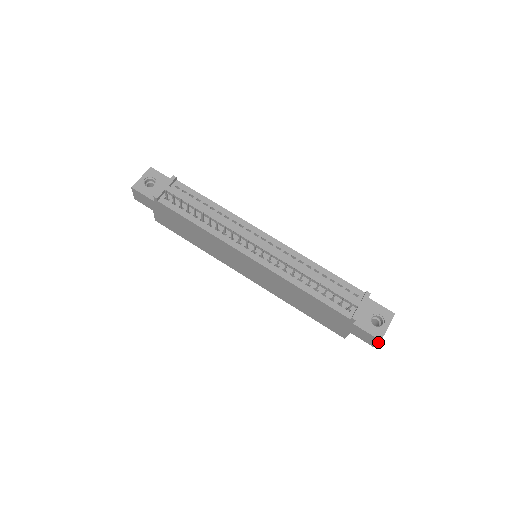
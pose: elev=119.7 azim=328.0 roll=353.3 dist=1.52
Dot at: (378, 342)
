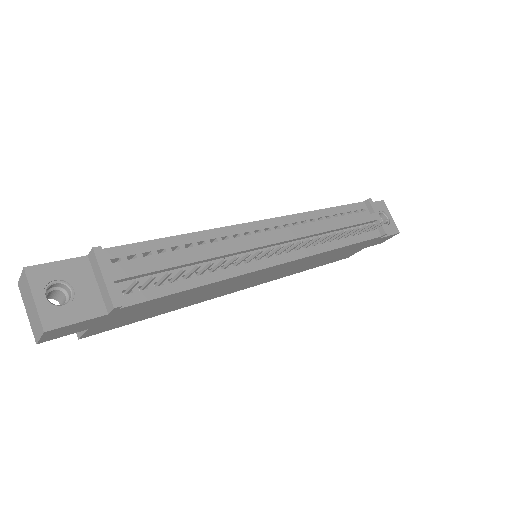
Dot at: occluded
